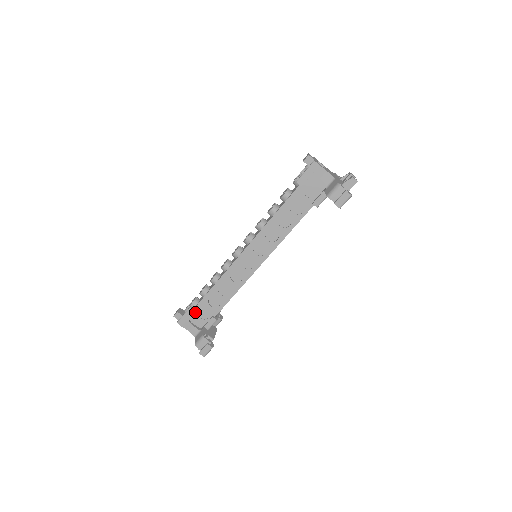
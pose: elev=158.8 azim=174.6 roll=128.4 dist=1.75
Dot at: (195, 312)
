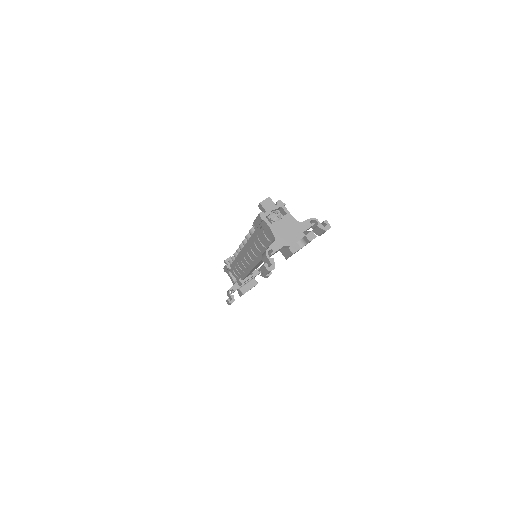
Dot at: (231, 268)
